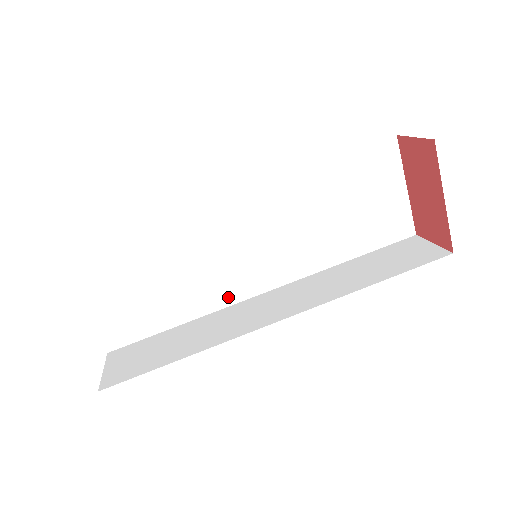
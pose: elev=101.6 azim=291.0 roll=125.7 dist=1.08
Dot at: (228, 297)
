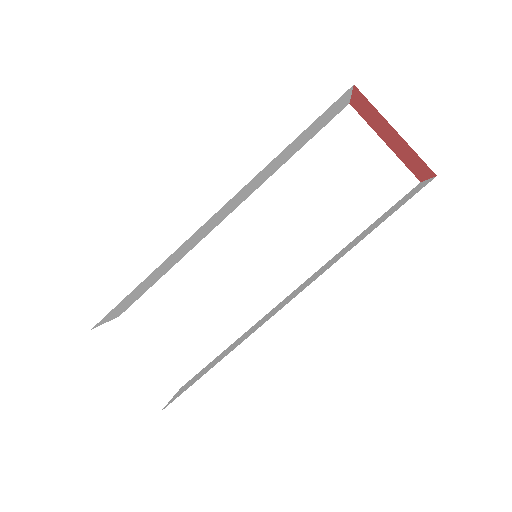
Dot at: (261, 306)
